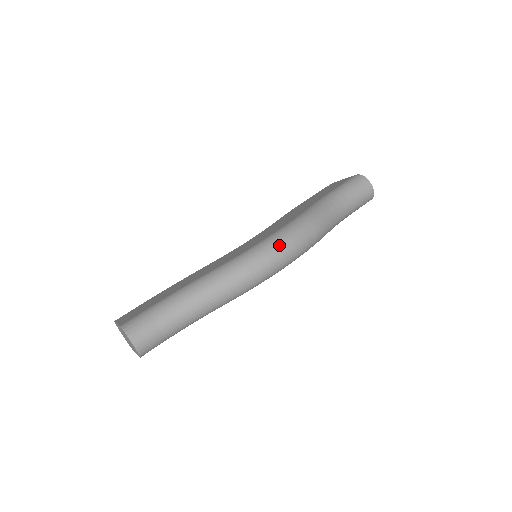
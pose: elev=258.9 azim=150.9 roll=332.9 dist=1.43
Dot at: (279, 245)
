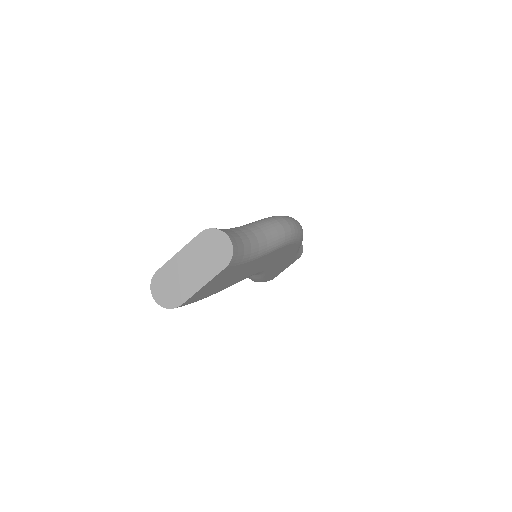
Dot at: occluded
